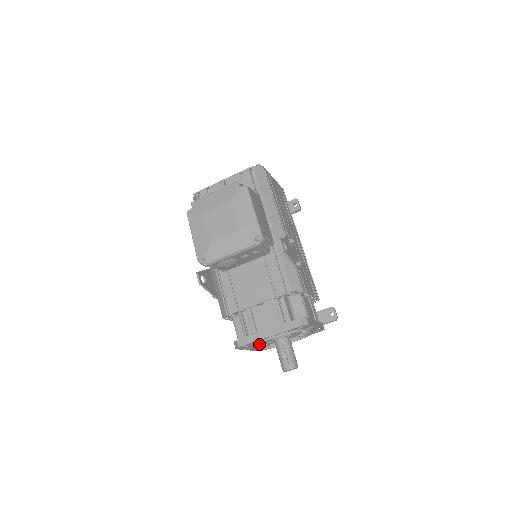
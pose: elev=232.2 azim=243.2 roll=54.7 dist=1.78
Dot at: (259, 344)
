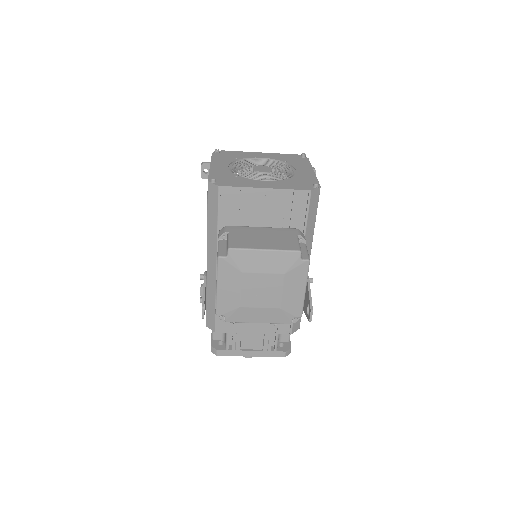
Dot at: occluded
